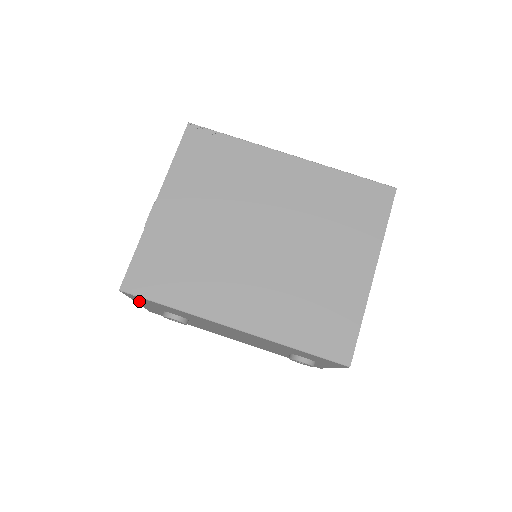
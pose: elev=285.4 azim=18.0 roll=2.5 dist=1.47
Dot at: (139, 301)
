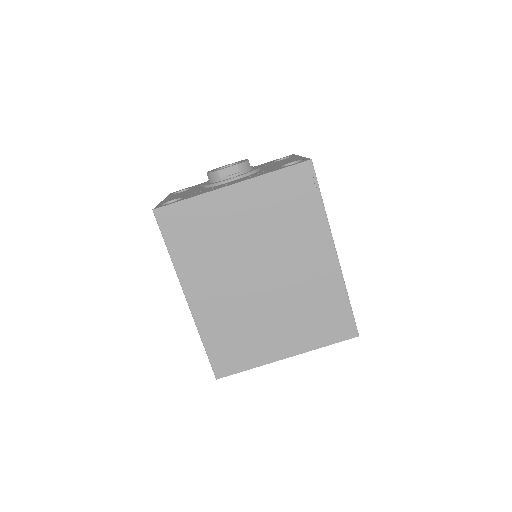
Dot at: occluded
